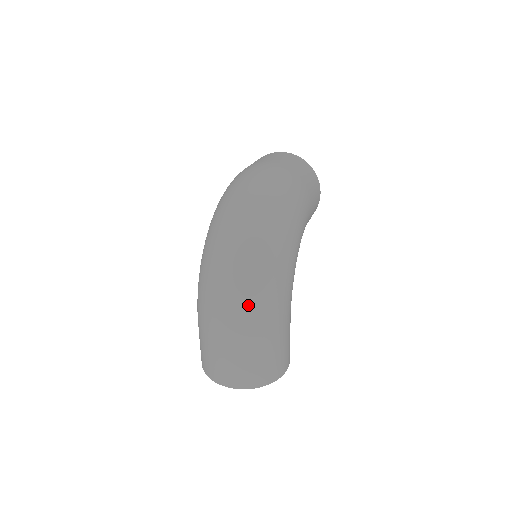
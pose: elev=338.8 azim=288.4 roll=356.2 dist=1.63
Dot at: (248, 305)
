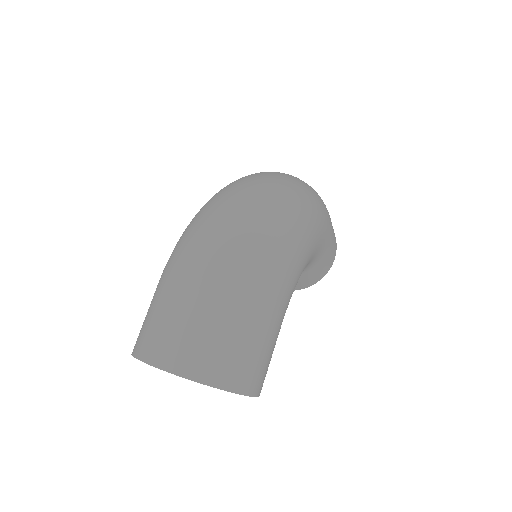
Dot at: (246, 245)
